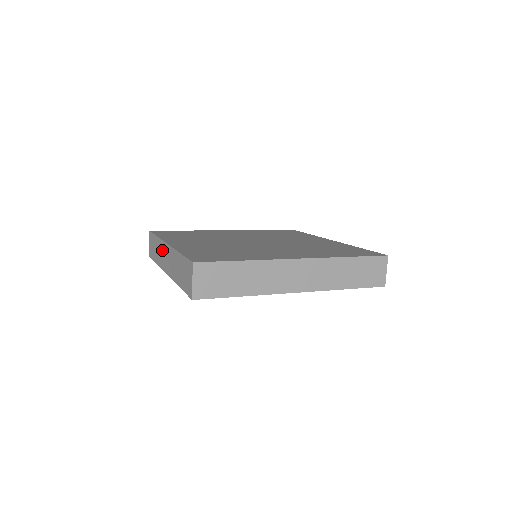
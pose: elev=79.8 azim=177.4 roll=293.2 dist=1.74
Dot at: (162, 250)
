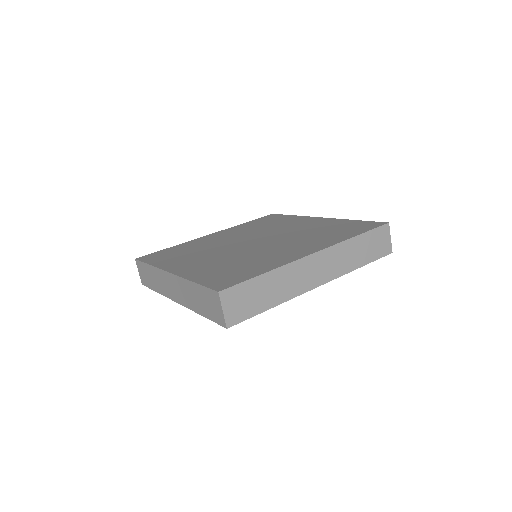
Dot at: (162, 279)
